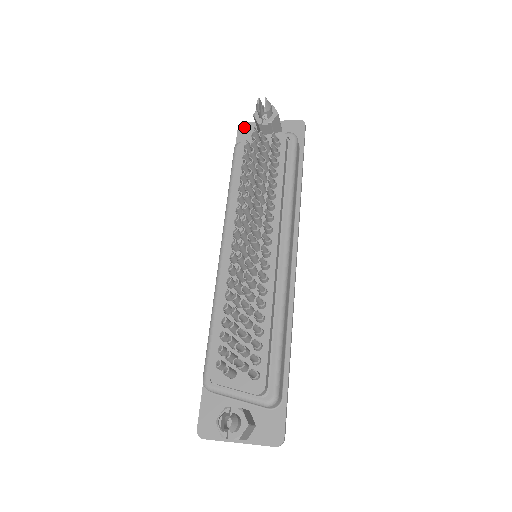
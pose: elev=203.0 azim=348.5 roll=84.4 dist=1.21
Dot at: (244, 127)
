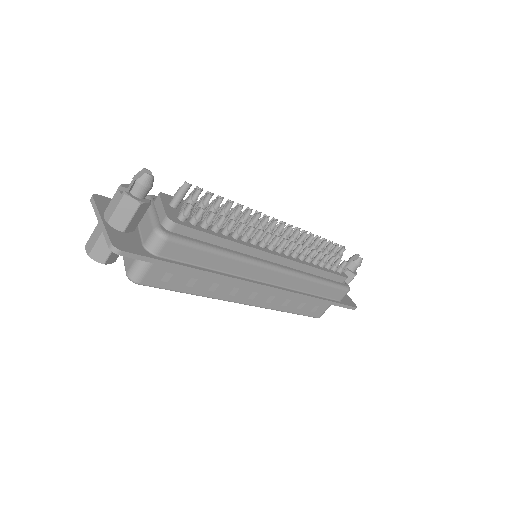
Dot at: occluded
